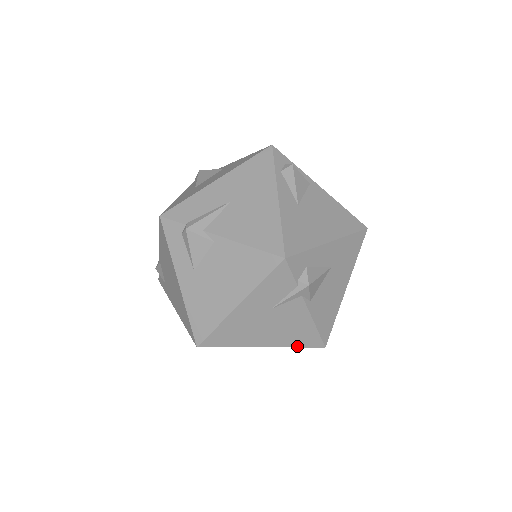
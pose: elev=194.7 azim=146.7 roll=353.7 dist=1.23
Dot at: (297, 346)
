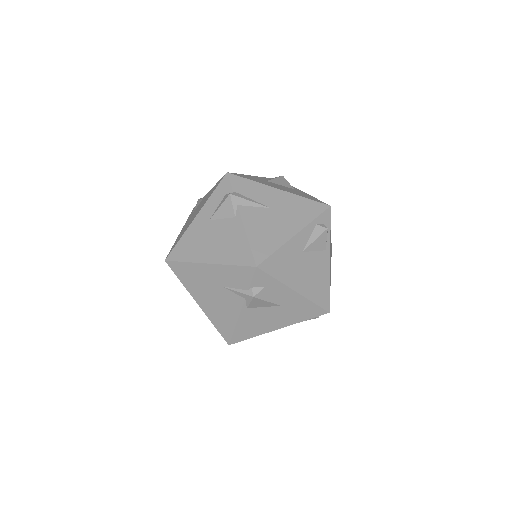
Dot at: (215, 325)
